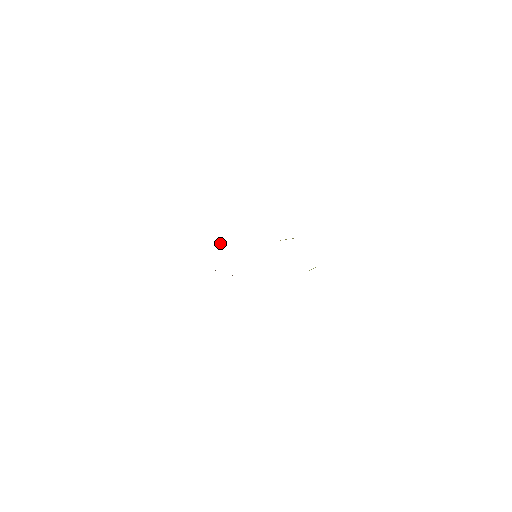
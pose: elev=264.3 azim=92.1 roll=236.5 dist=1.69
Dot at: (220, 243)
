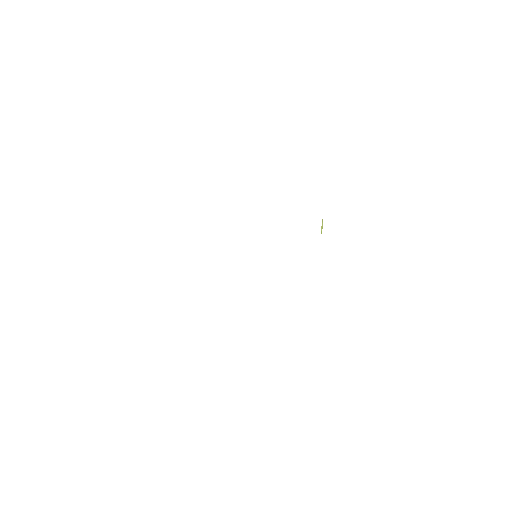
Dot at: occluded
